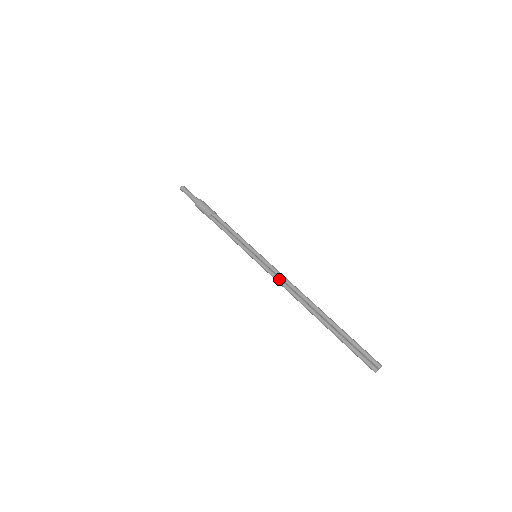
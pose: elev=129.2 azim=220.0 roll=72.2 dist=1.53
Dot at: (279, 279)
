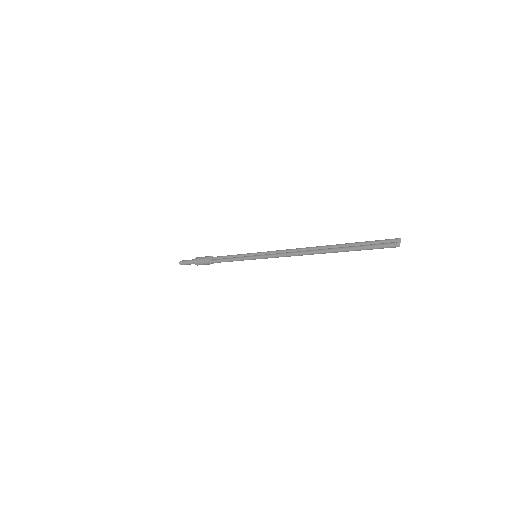
Dot at: (281, 253)
